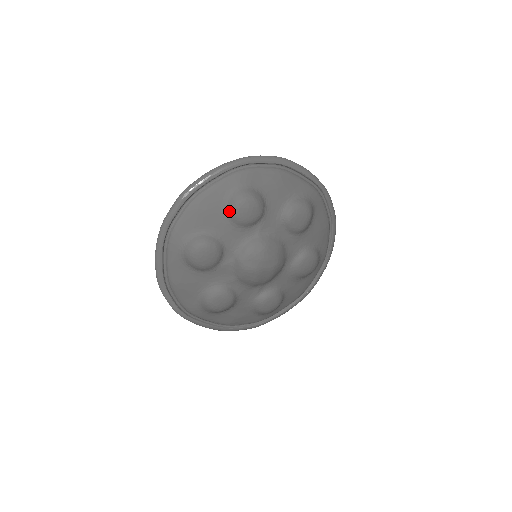
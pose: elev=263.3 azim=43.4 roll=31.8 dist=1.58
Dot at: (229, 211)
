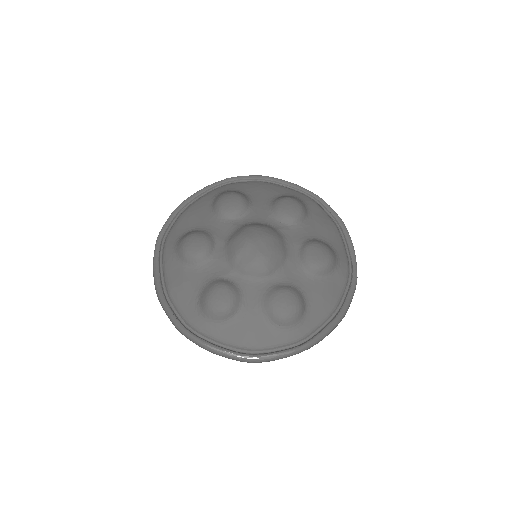
Dot at: (277, 199)
